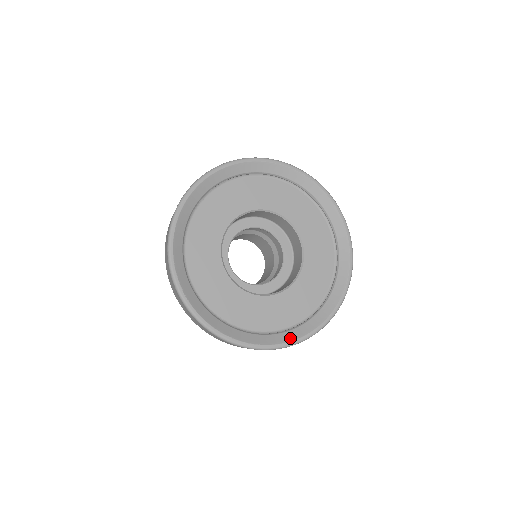
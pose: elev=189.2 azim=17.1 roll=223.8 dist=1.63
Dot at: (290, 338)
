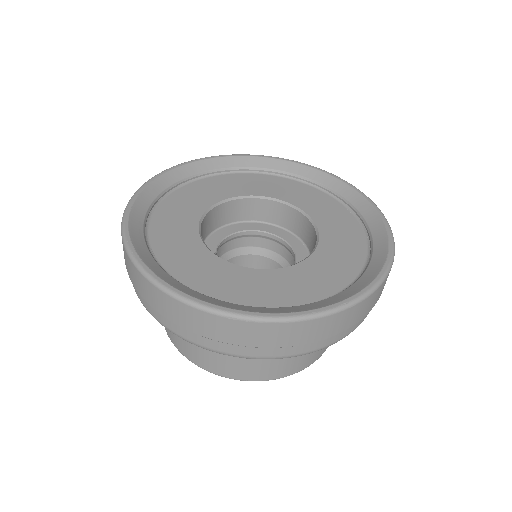
Dot at: (215, 302)
